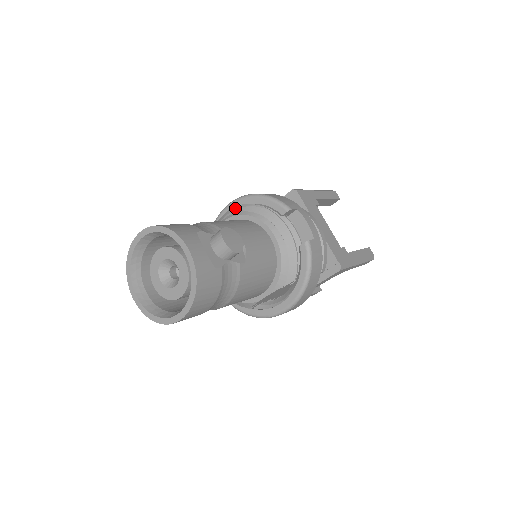
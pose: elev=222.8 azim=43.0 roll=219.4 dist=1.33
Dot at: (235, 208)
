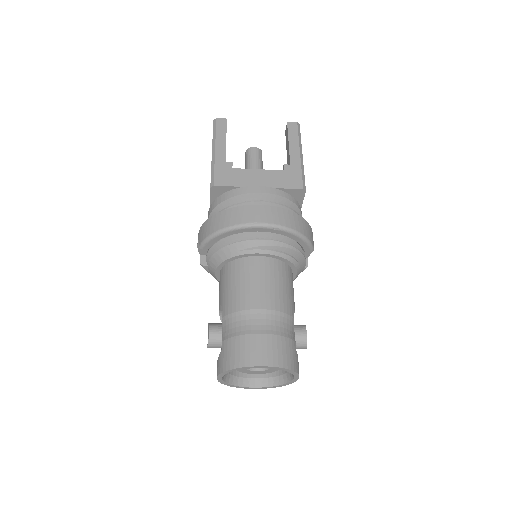
Dot at: (275, 244)
